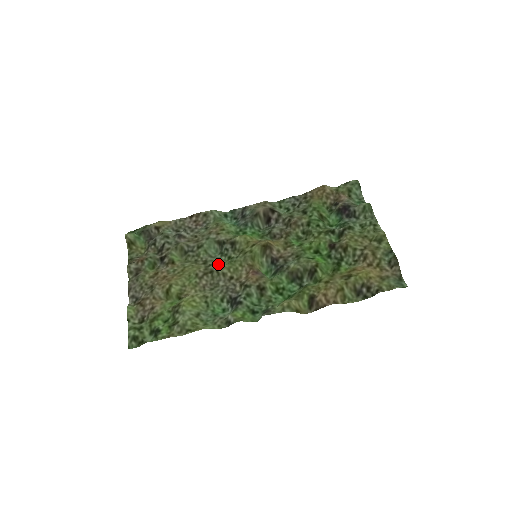
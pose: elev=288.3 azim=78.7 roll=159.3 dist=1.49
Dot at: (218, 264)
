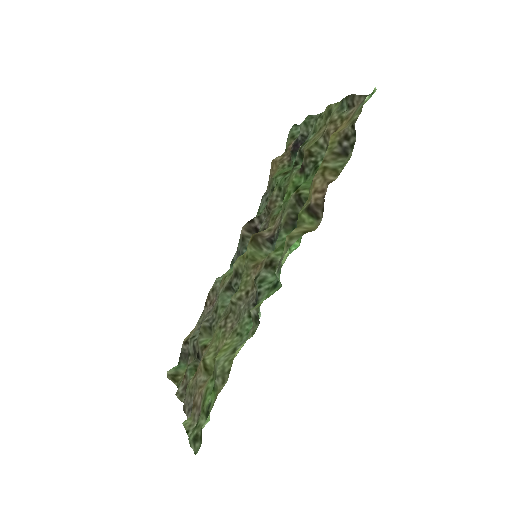
Dot at: occluded
